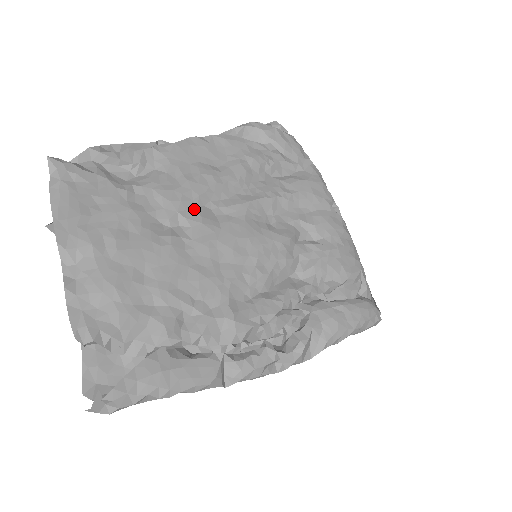
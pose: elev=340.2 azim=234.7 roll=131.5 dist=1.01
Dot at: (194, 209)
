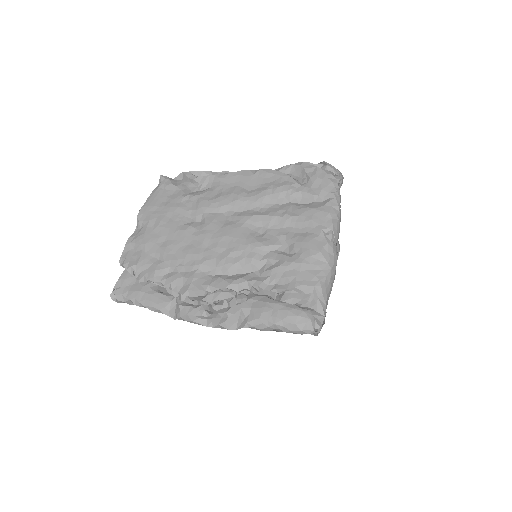
Dot at: (214, 214)
